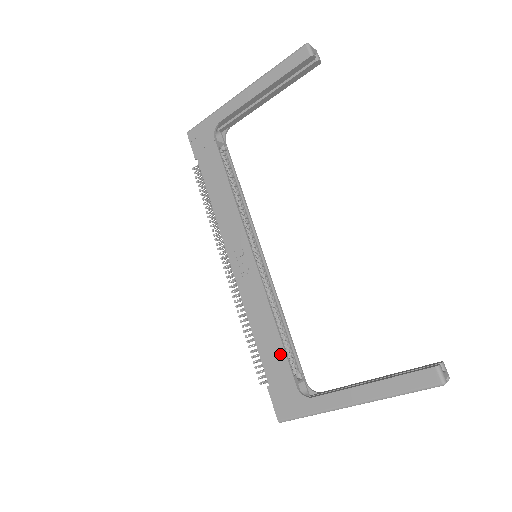
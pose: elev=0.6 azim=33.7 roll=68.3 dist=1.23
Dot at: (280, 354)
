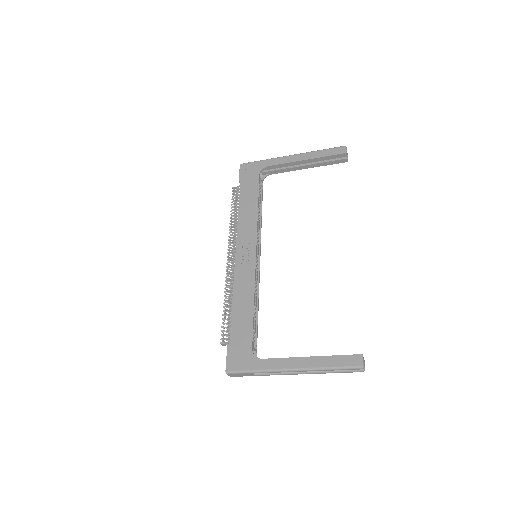
Dot at: (249, 323)
